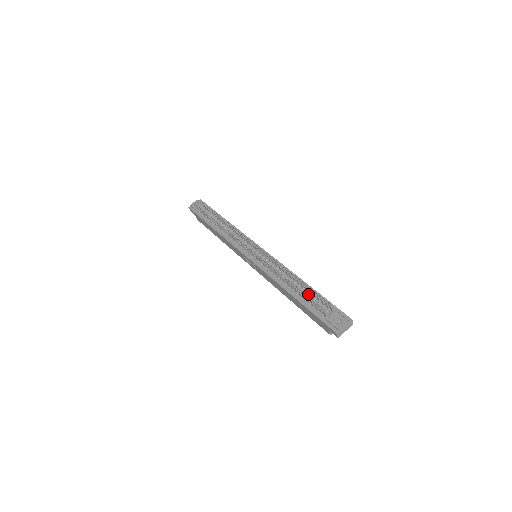
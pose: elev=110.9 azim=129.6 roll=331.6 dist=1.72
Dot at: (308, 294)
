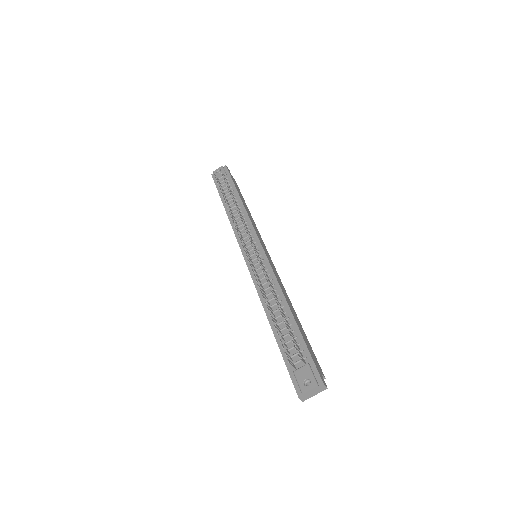
Dot at: occluded
